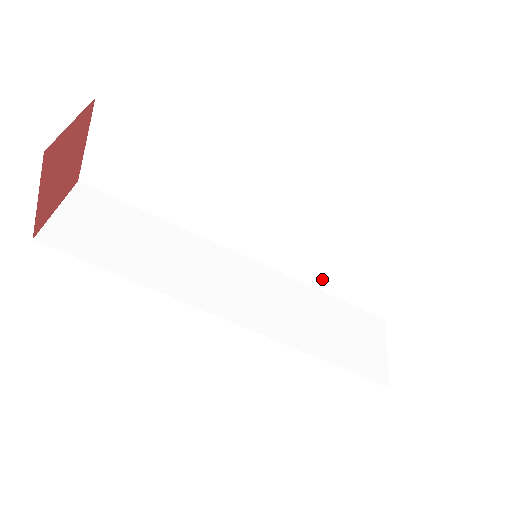
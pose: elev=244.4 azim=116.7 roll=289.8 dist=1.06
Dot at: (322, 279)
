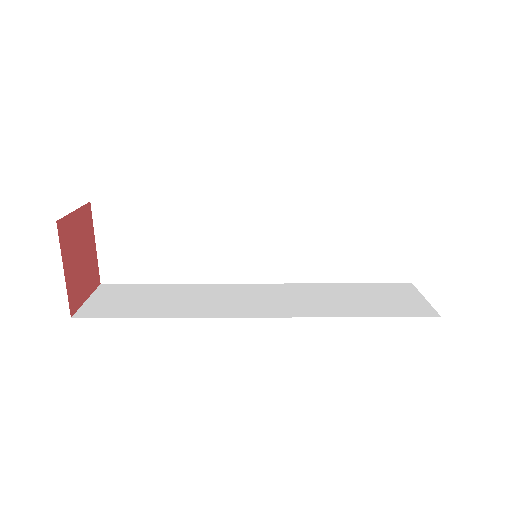
Dot at: (332, 270)
